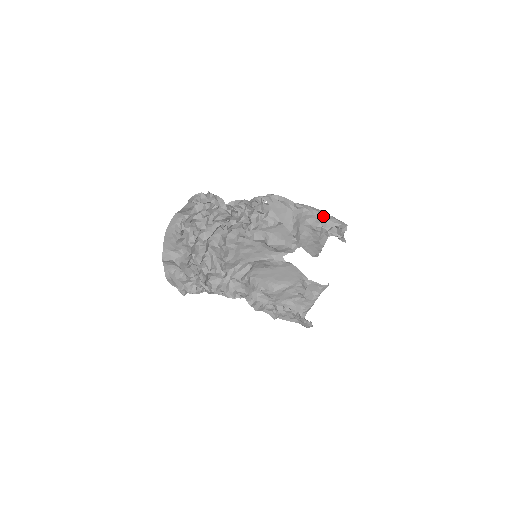
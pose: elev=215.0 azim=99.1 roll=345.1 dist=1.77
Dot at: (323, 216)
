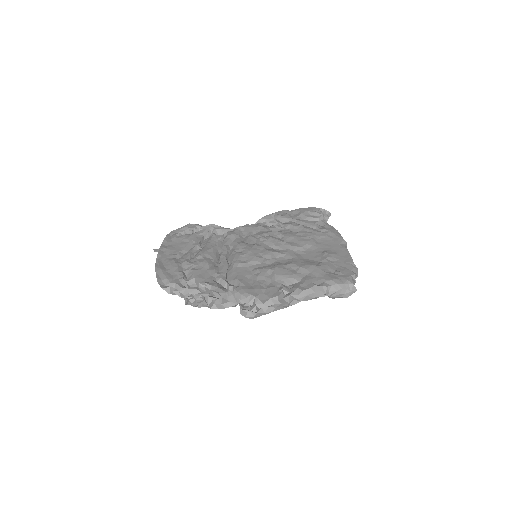
Dot at: (326, 294)
